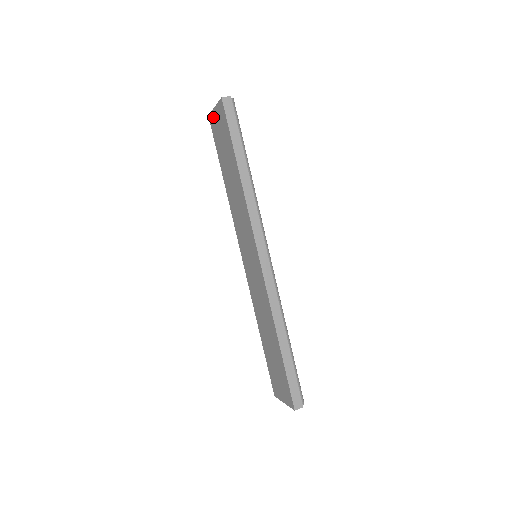
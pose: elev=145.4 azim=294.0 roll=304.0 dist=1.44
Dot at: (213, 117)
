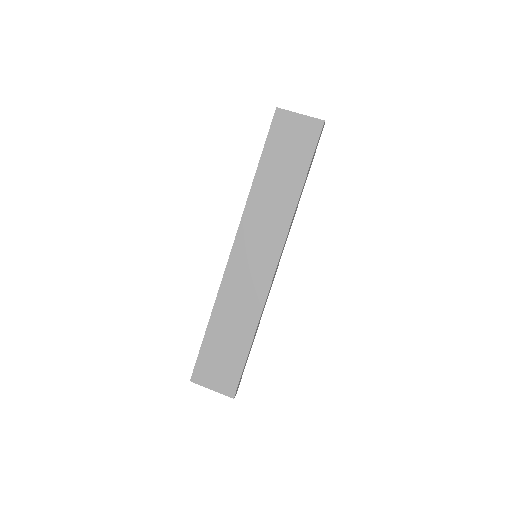
Dot at: (288, 117)
